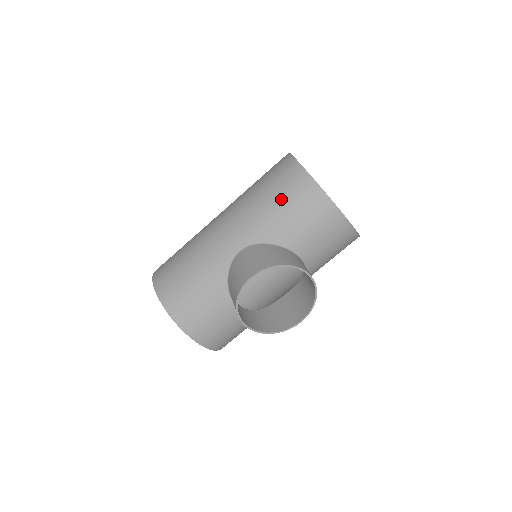
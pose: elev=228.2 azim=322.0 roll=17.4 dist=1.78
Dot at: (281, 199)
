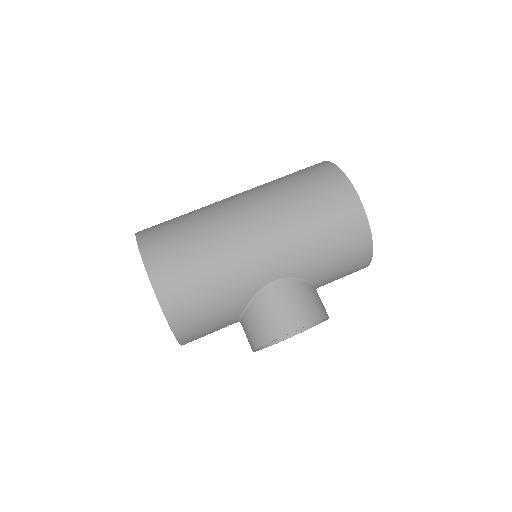
Dot at: (335, 242)
